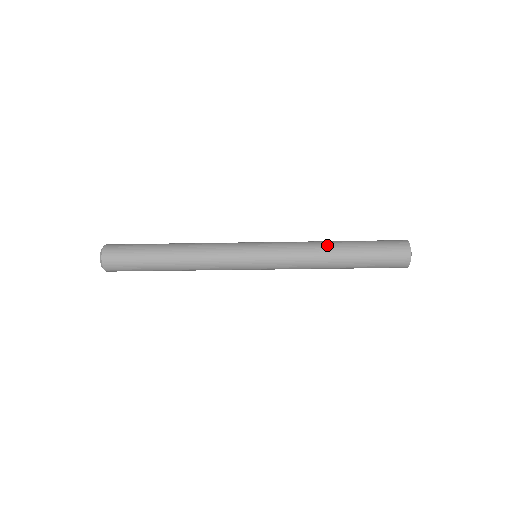
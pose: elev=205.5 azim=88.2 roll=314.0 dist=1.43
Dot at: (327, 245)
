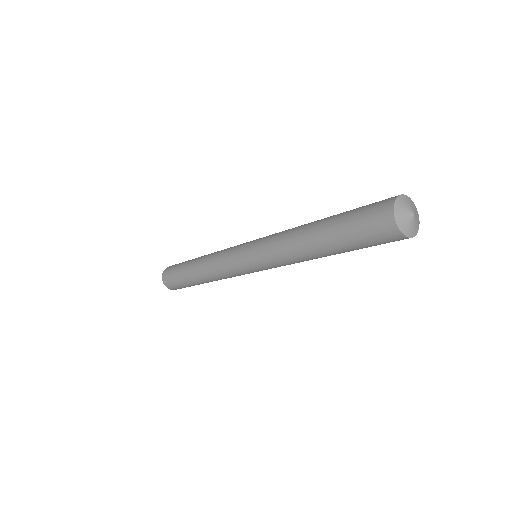
Dot at: (301, 231)
